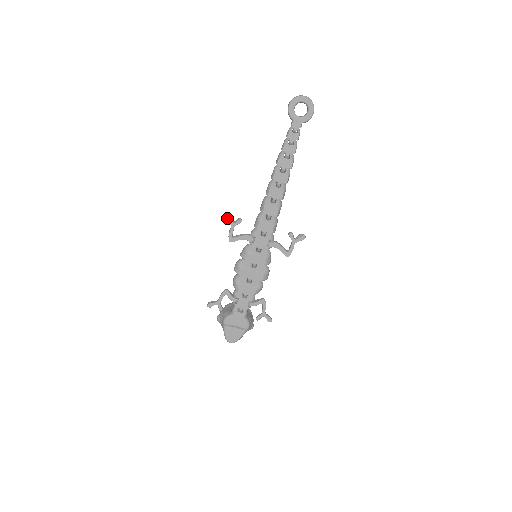
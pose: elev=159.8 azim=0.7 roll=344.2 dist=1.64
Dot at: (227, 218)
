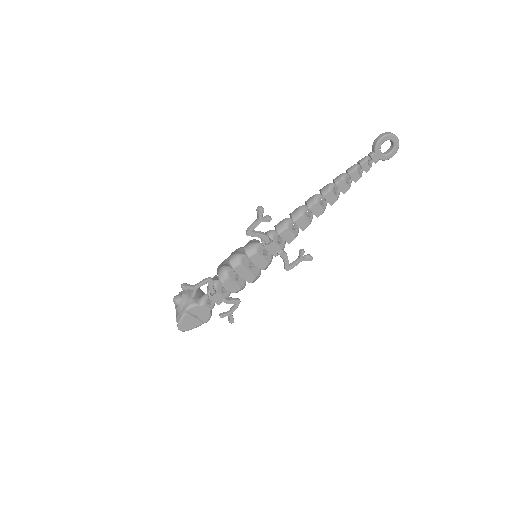
Dot at: (260, 211)
